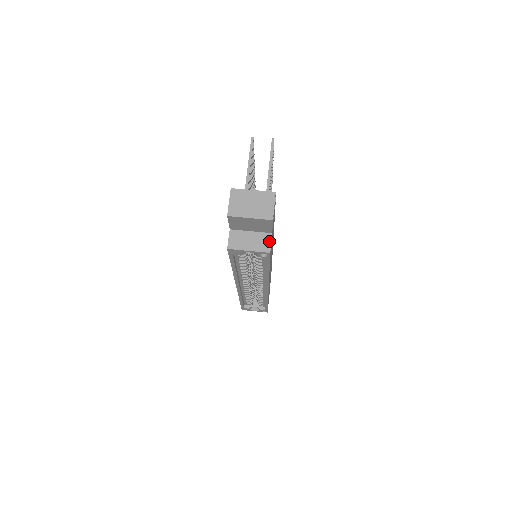
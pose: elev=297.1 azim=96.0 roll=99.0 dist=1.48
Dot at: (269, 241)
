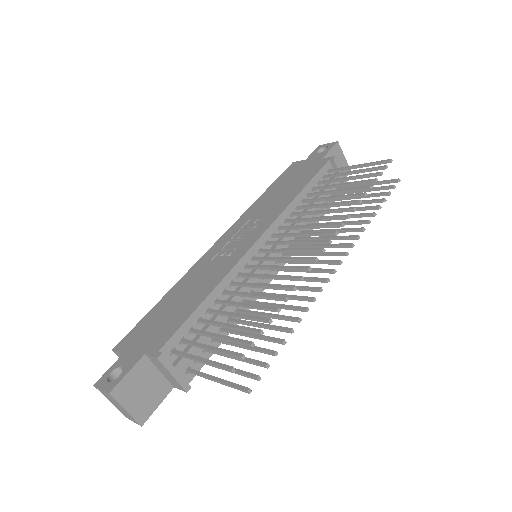
Dot at: occluded
